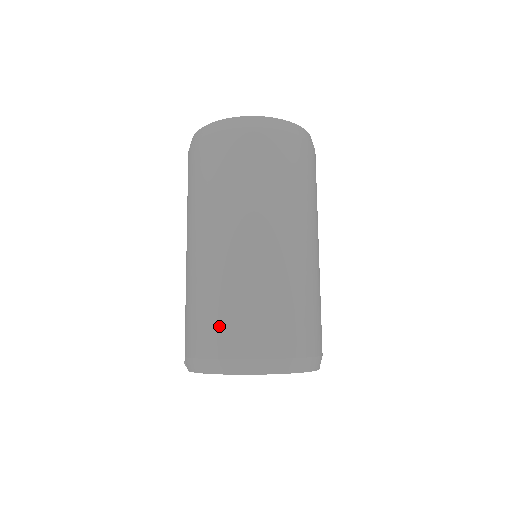
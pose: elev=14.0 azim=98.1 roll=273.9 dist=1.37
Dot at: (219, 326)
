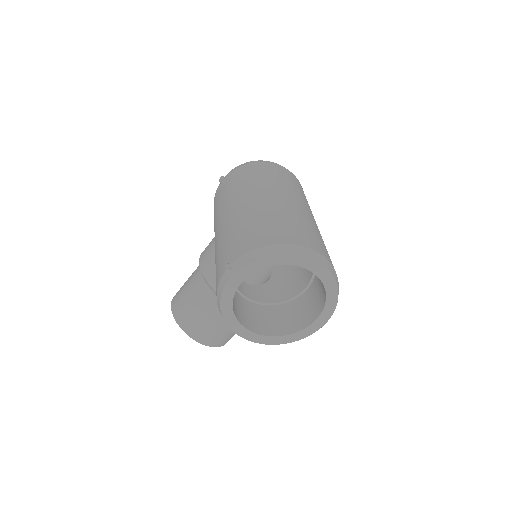
Dot at: (297, 231)
